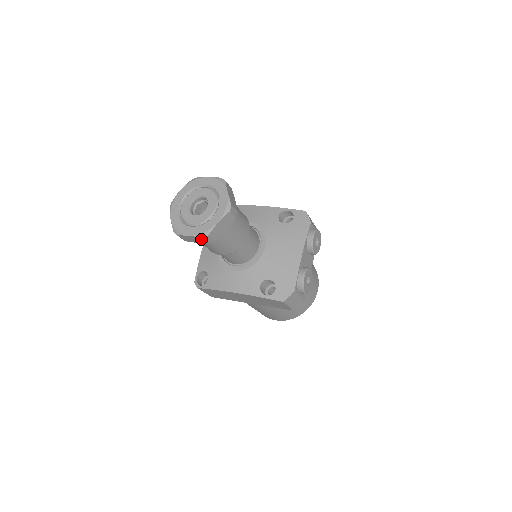
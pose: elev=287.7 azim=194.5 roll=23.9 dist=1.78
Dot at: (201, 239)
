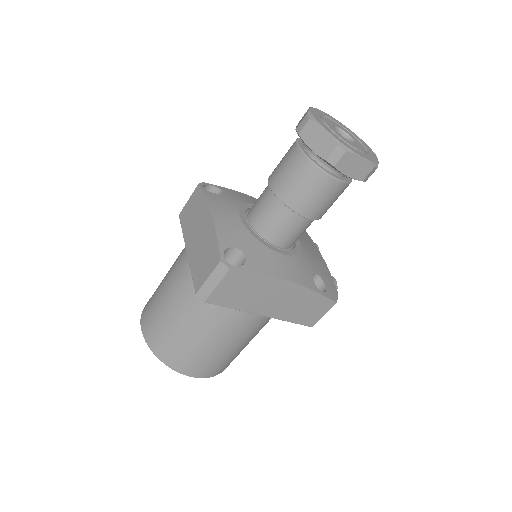
Dot at: (366, 169)
